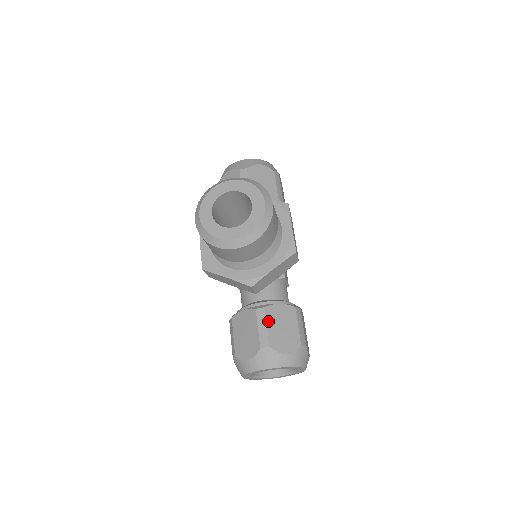
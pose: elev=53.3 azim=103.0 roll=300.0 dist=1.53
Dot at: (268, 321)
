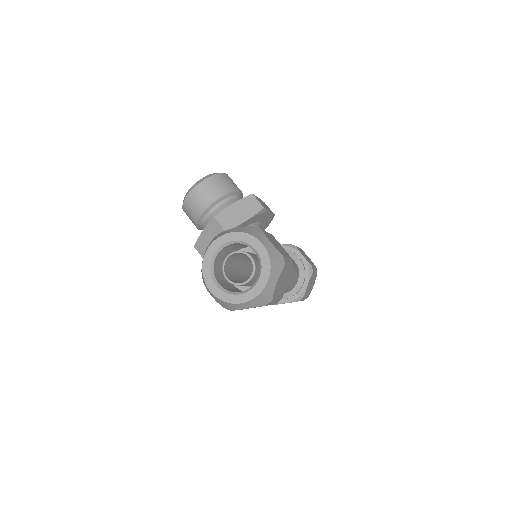
Dot at: occluded
